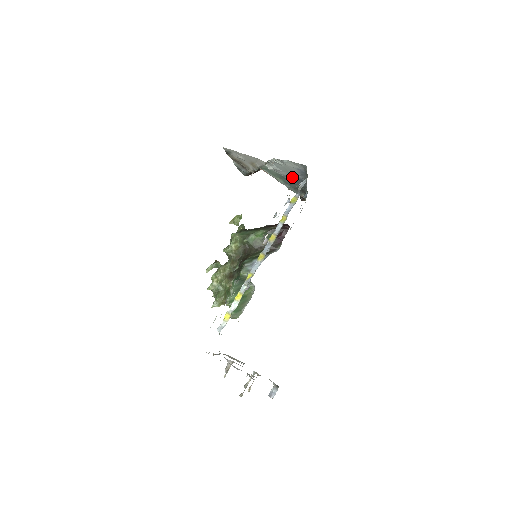
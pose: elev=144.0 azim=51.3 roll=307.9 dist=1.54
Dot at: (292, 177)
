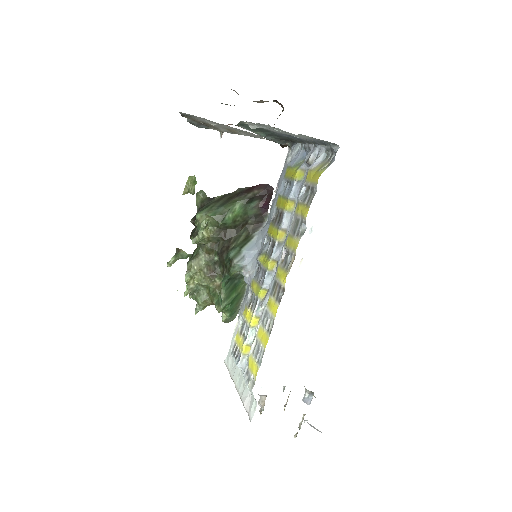
Dot at: (286, 134)
